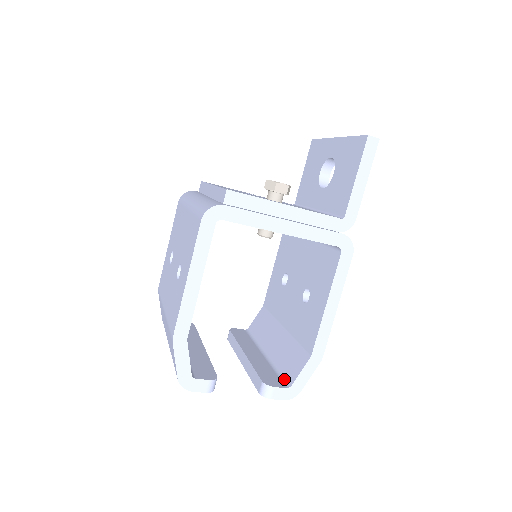
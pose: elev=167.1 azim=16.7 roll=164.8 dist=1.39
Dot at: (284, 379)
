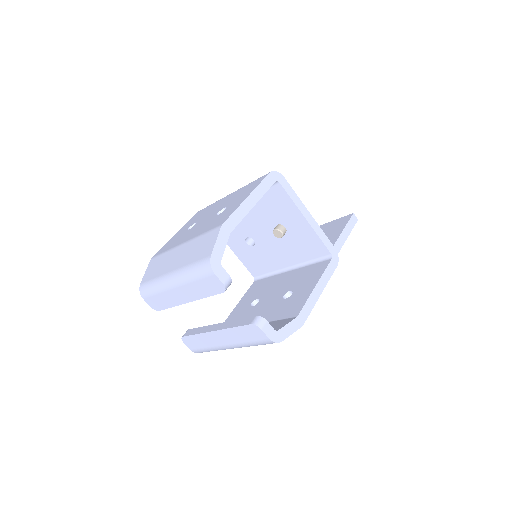
Dot at: occluded
